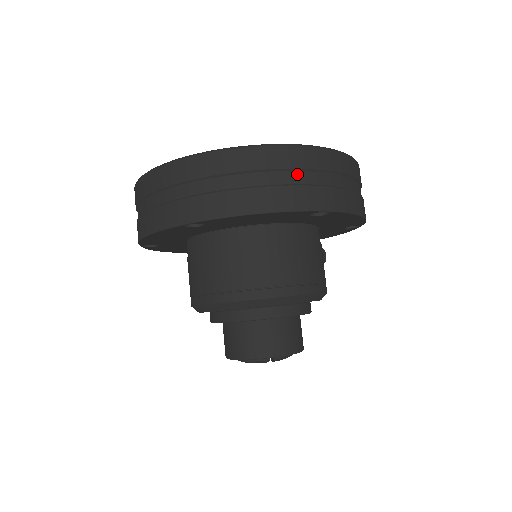
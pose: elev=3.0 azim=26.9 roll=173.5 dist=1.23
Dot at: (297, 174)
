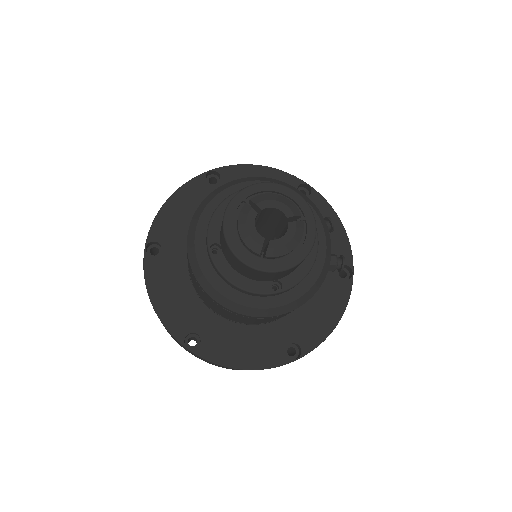
Dot at: occluded
